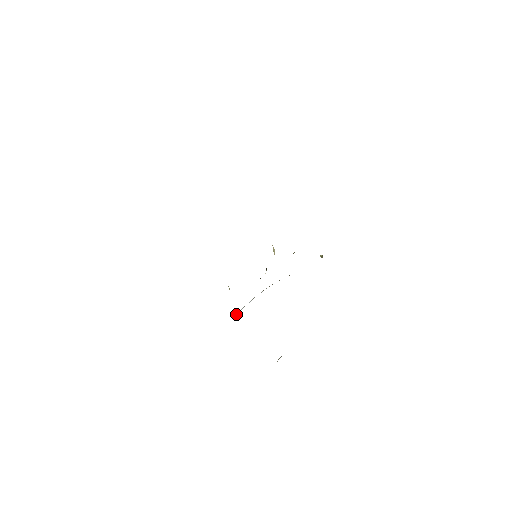
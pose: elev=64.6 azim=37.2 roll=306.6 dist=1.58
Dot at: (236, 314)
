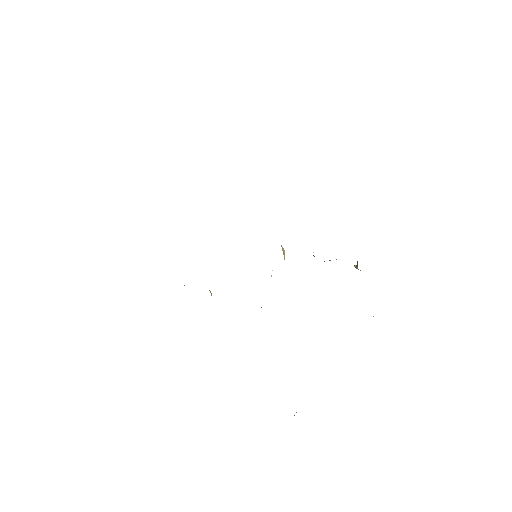
Dot at: occluded
